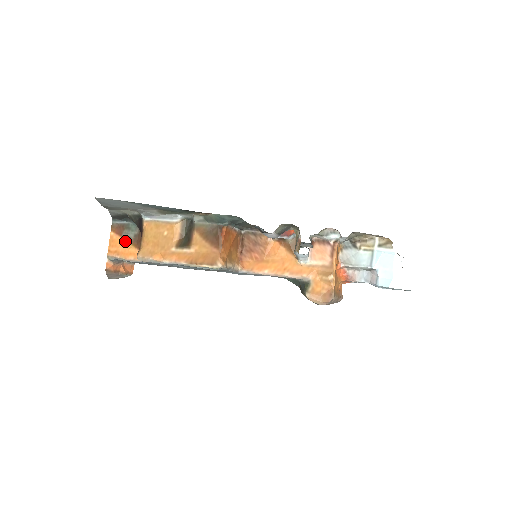
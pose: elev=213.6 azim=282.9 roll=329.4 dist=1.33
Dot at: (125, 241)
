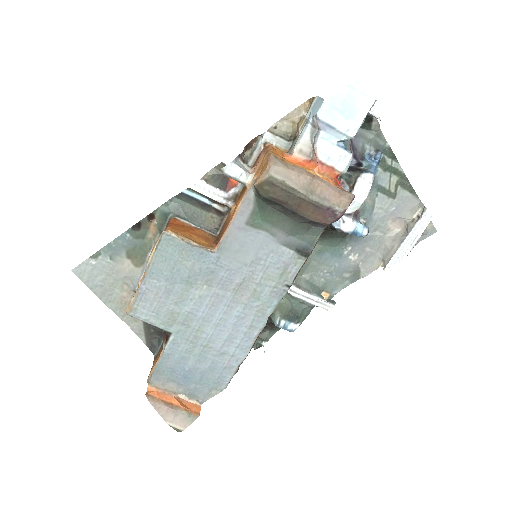
Dot at: occluded
